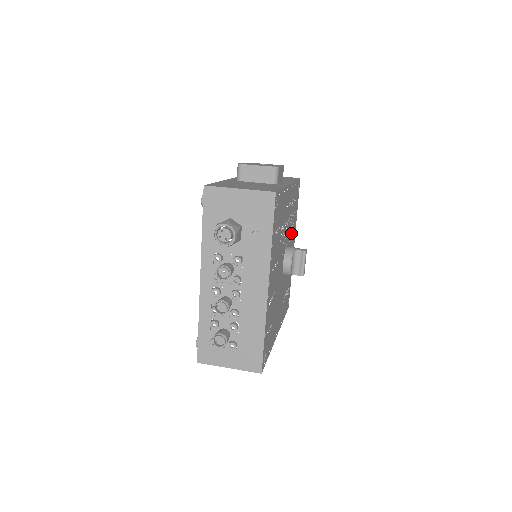
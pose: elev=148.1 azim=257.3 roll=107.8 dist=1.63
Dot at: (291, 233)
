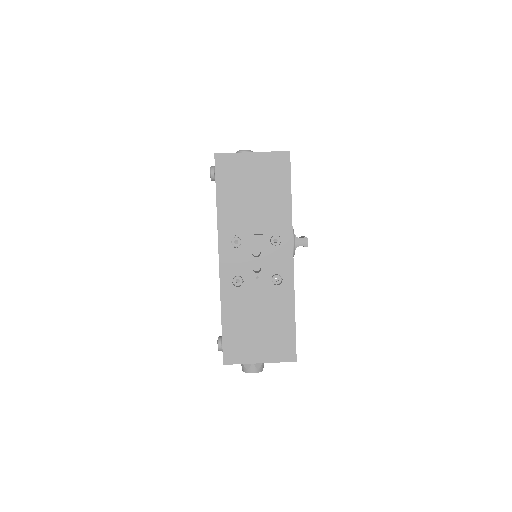
Dot at: occluded
